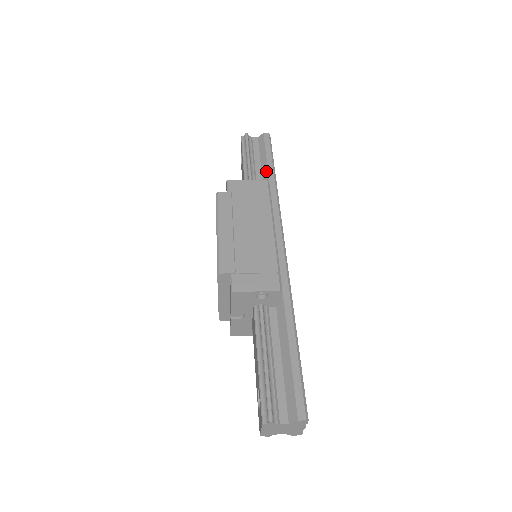
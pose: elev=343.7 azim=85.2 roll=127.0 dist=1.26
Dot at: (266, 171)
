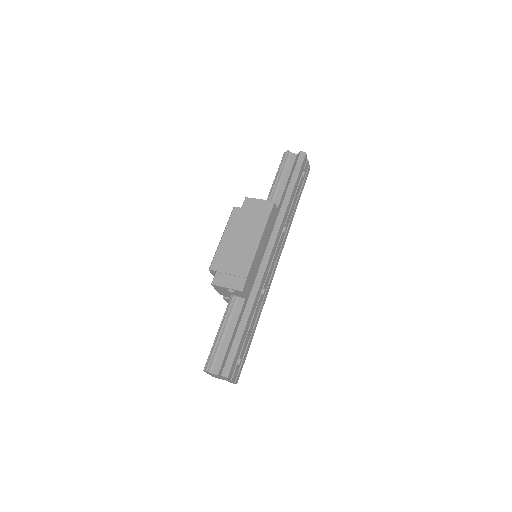
Dot at: (287, 188)
